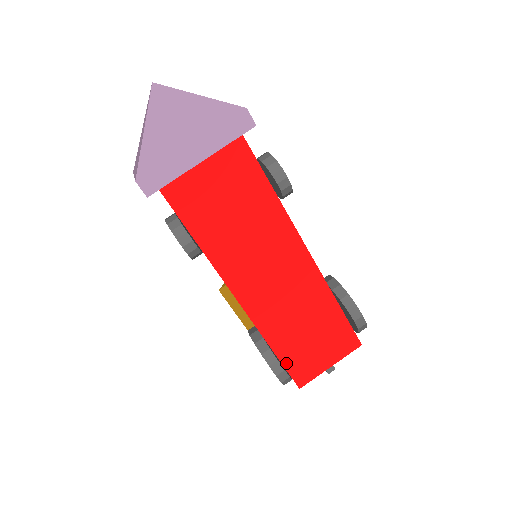
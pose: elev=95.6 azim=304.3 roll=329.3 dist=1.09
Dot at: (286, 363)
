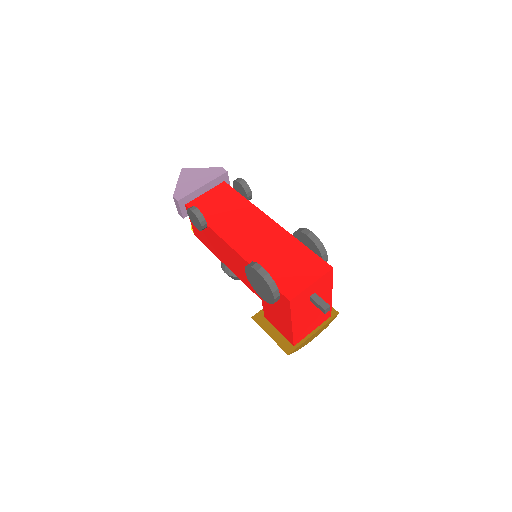
Dot at: occluded
